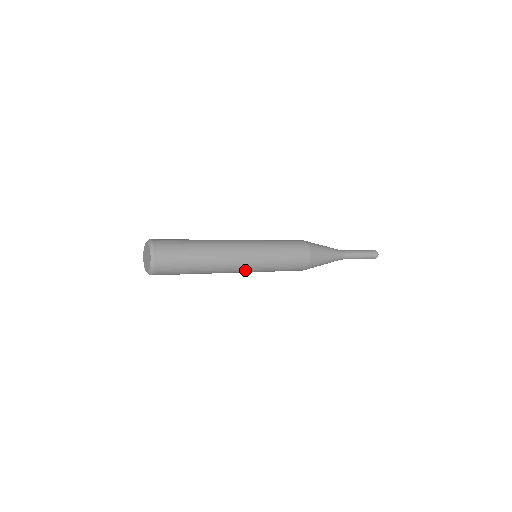
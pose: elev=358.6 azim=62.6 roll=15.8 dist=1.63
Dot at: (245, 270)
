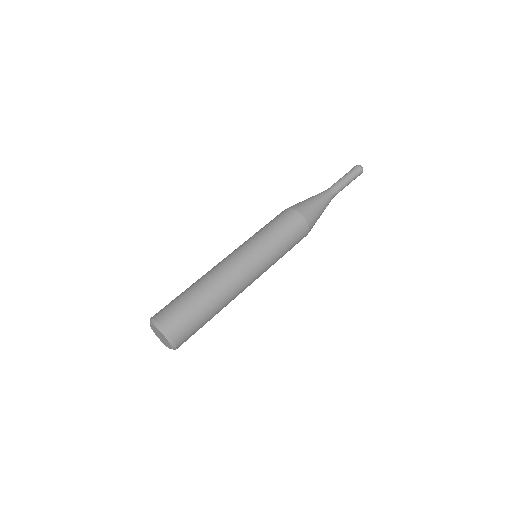
Dot at: occluded
